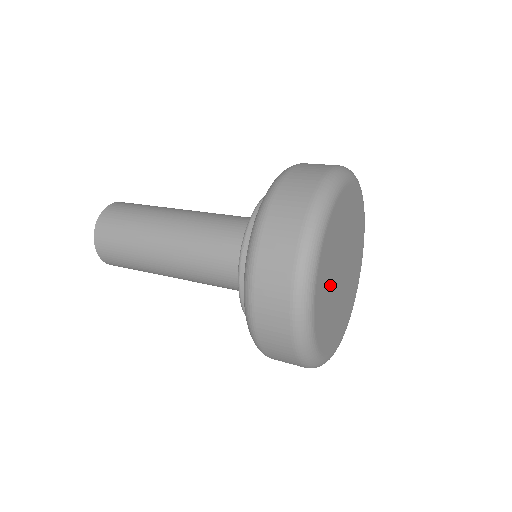
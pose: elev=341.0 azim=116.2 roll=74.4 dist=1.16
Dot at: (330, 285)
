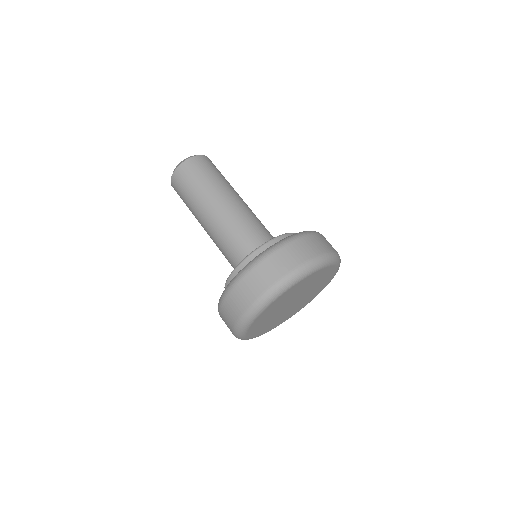
Dot at: (271, 320)
